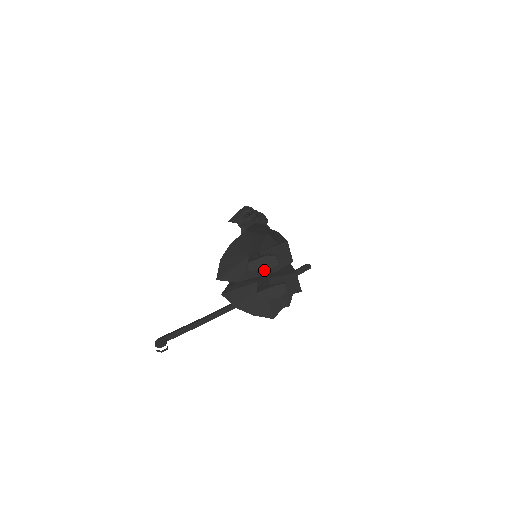
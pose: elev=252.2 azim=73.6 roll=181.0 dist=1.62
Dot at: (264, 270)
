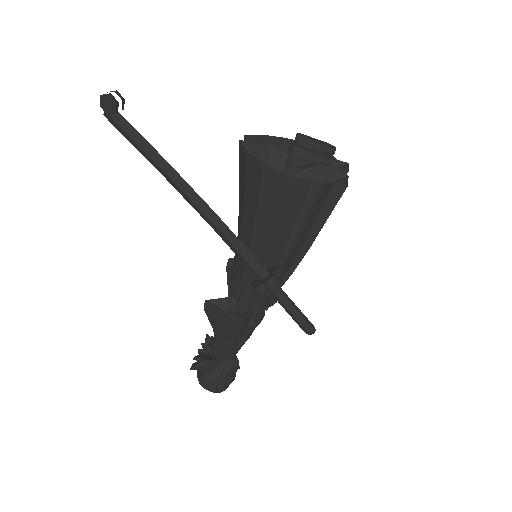
Dot at: occluded
